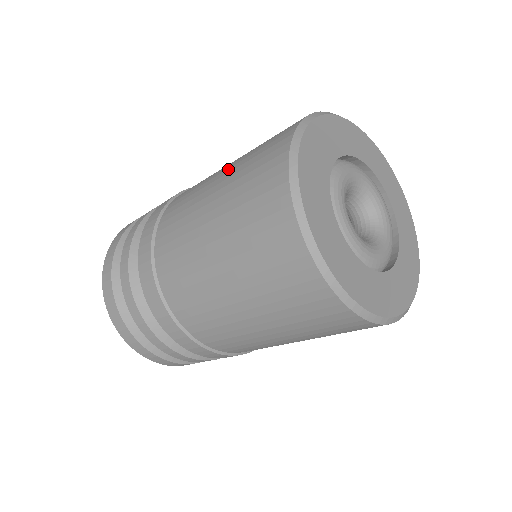
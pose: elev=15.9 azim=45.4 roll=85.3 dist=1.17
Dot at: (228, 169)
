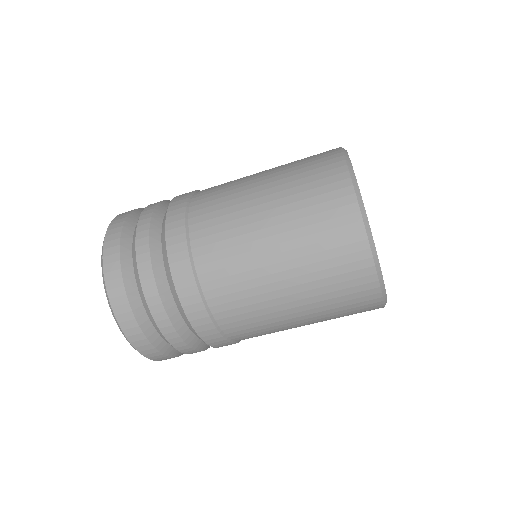
Dot at: occluded
